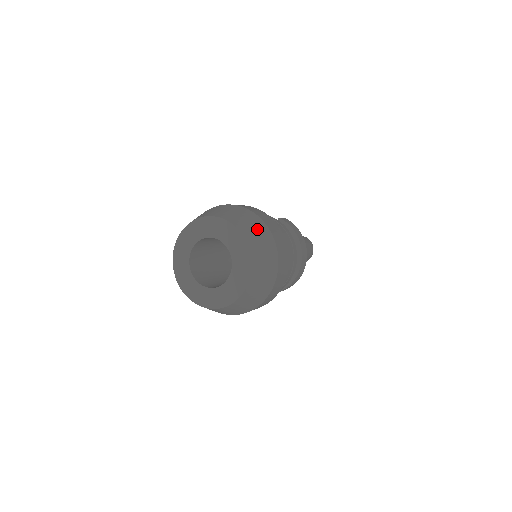
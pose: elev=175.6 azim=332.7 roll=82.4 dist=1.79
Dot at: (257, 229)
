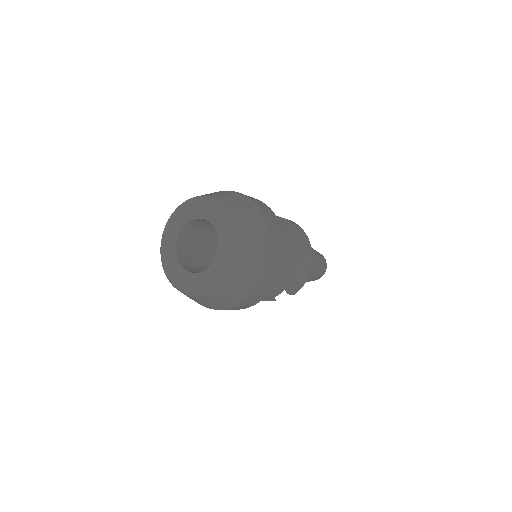
Dot at: (232, 196)
